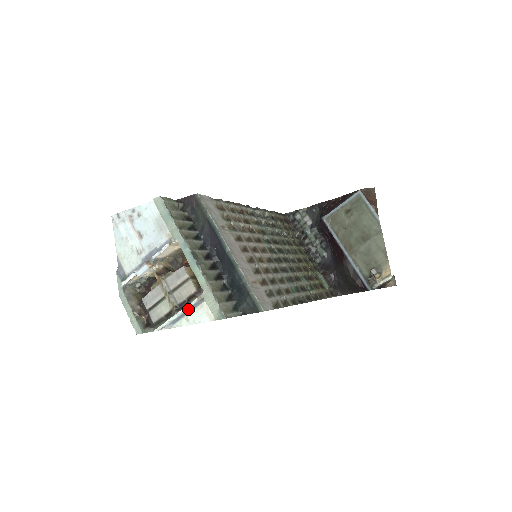
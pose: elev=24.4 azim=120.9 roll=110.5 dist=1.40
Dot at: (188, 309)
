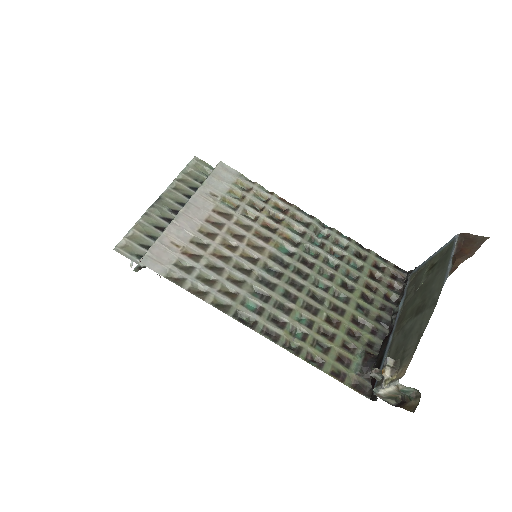
Dot at: occluded
